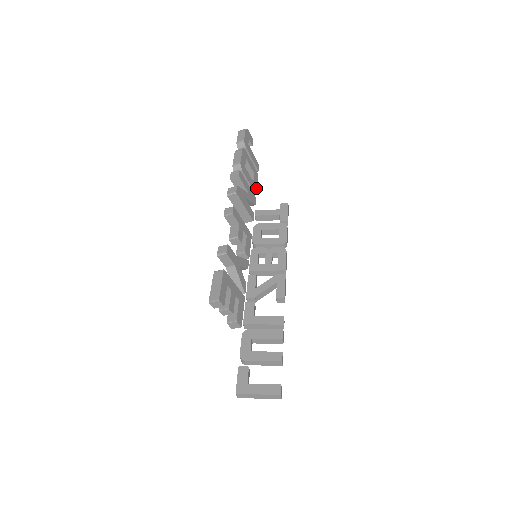
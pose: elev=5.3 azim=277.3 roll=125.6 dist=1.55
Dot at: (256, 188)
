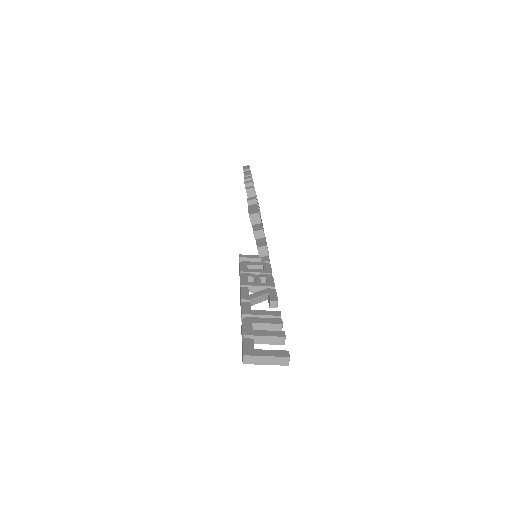
Dot at: occluded
